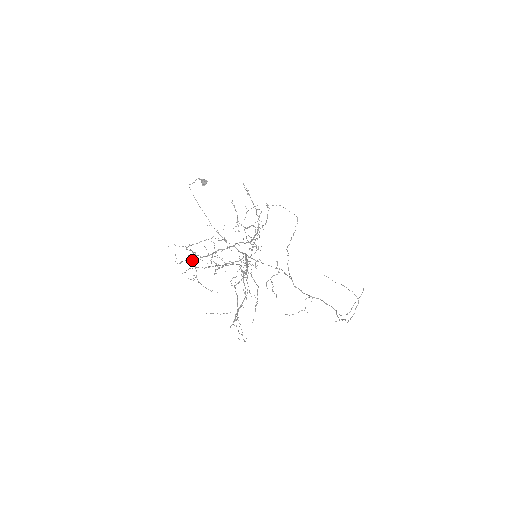
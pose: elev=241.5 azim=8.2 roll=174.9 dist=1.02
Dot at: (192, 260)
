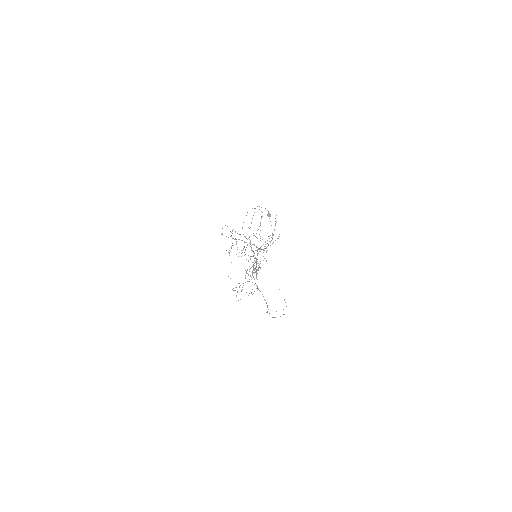
Dot at: occluded
